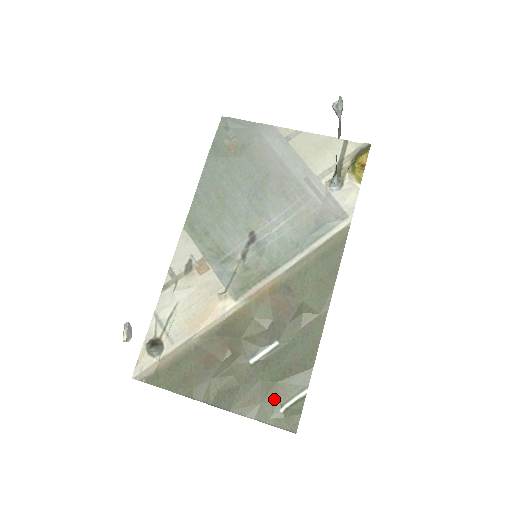
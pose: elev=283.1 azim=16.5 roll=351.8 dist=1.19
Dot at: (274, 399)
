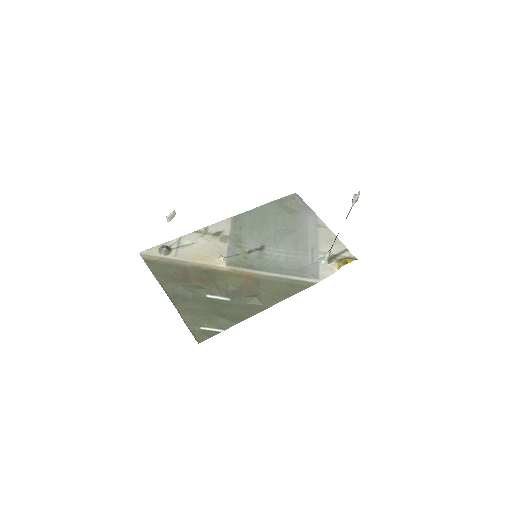
Dot at: (203, 320)
